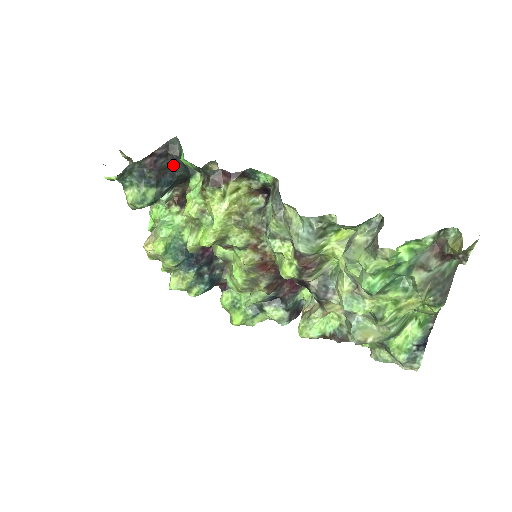
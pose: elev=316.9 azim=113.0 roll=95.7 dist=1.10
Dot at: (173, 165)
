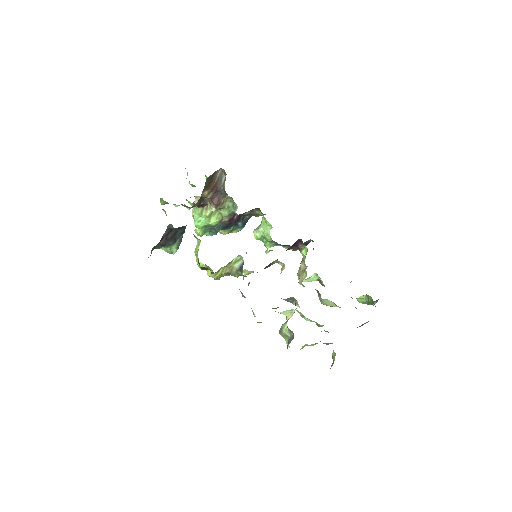
Dot at: (179, 228)
